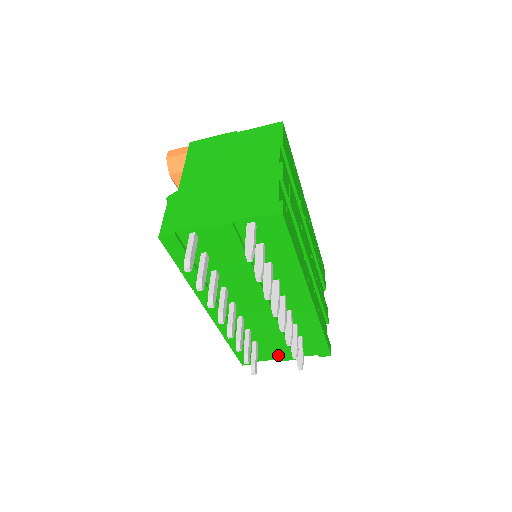
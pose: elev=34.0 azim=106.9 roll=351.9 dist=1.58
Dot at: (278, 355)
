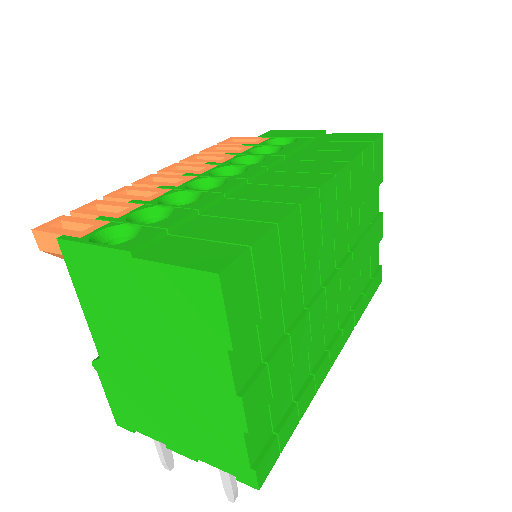
Dot at: occluded
